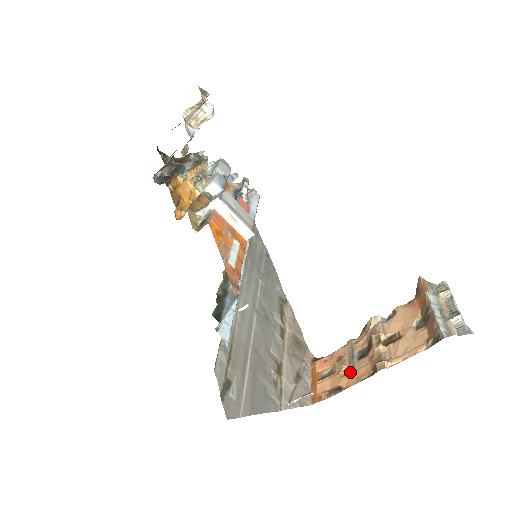
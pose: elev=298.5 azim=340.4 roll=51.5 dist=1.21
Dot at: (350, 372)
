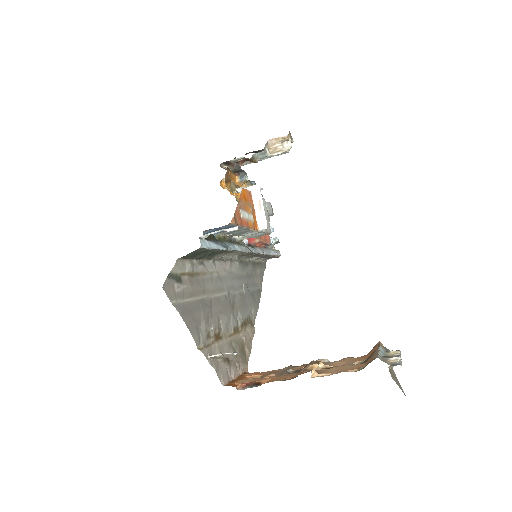
Dot at: (276, 376)
